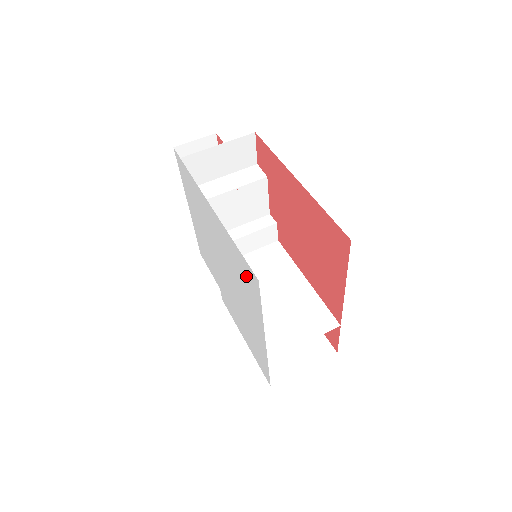
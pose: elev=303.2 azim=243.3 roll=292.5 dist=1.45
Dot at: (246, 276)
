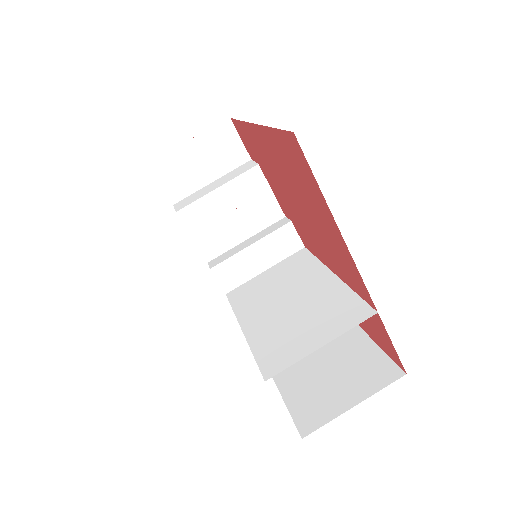
Dot at: occluded
